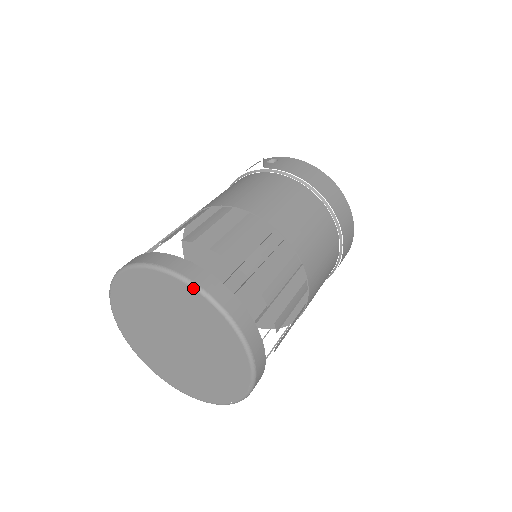
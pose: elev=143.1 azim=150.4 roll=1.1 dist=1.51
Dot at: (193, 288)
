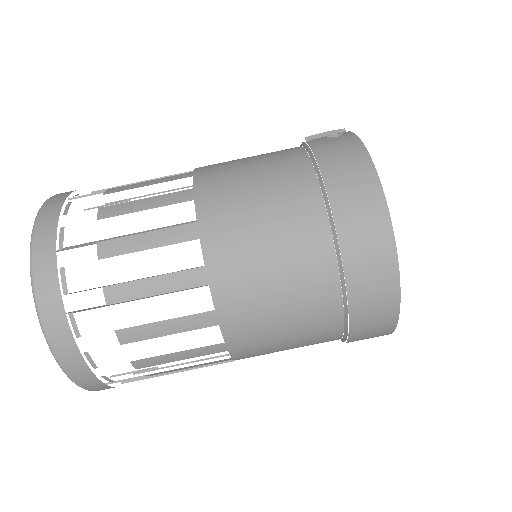
Dot at: (31, 237)
